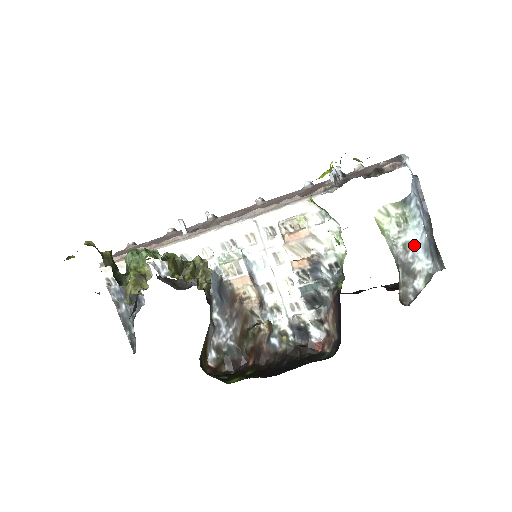
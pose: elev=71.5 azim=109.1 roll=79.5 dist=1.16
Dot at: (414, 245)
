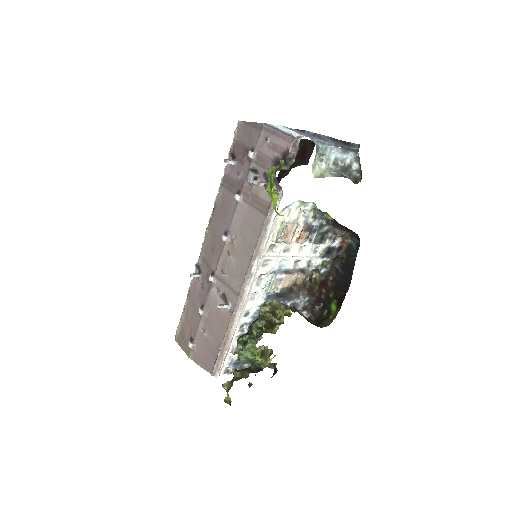
Dot at: (338, 158)
